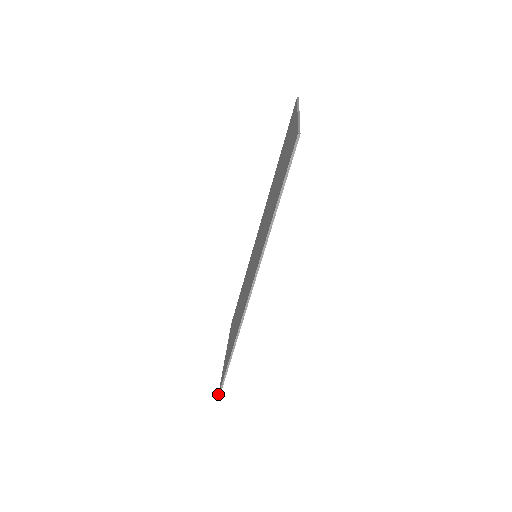
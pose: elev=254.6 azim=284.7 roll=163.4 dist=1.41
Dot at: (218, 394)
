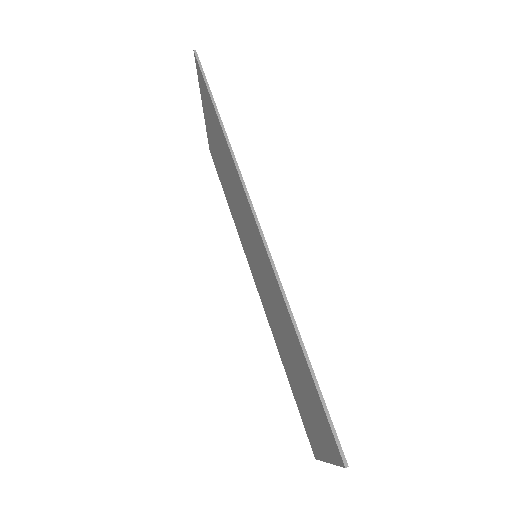
Dot at: (340, 460)
